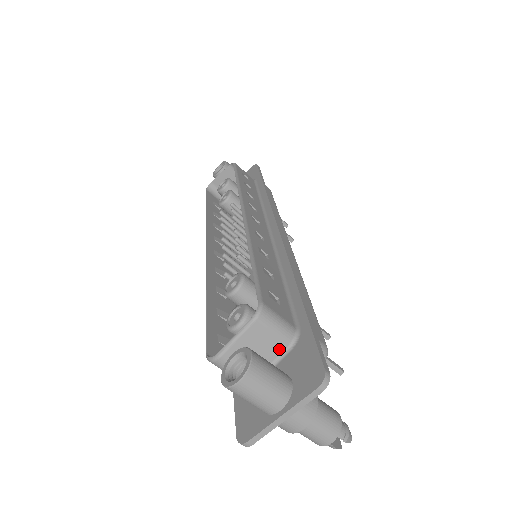
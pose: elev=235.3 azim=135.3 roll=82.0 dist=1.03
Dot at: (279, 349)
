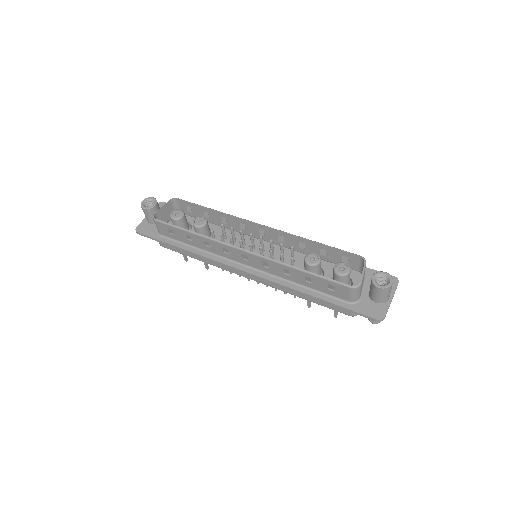
Dot at: (364, 279)
